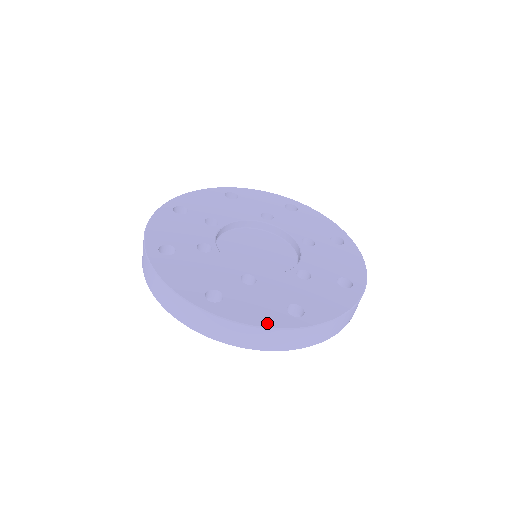
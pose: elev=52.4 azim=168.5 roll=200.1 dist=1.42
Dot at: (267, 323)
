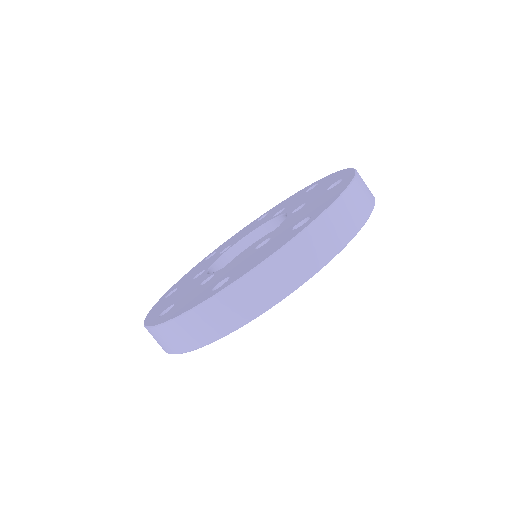
Dot at: (183, 311)
